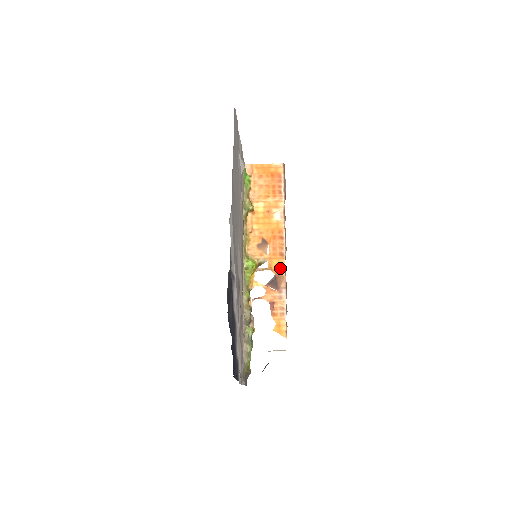
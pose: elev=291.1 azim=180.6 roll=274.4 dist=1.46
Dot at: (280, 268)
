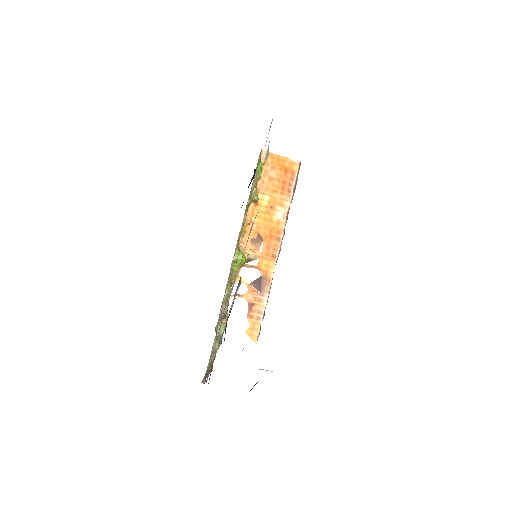
Dot at: (269, 270)
